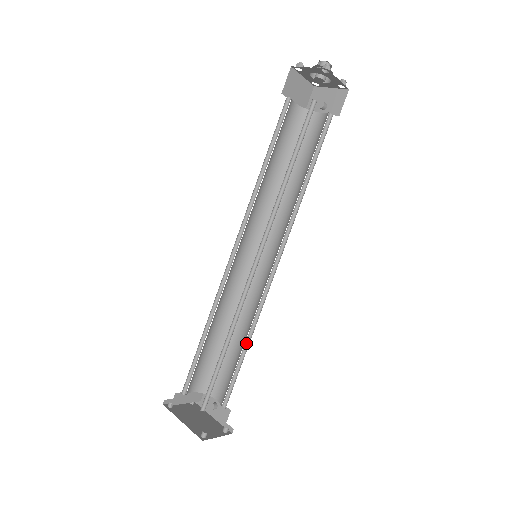
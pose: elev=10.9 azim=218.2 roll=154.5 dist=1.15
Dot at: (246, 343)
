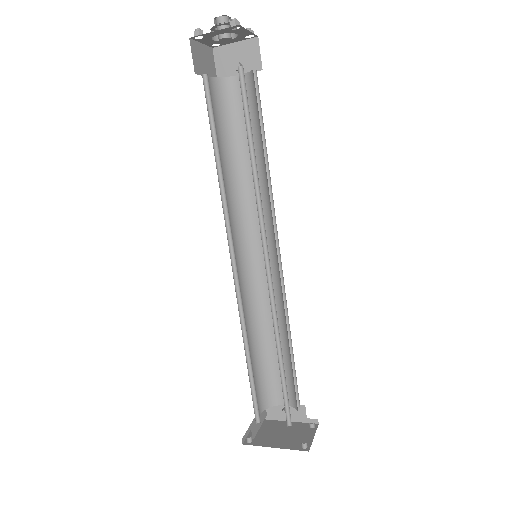
Dot at: (287, 340)
